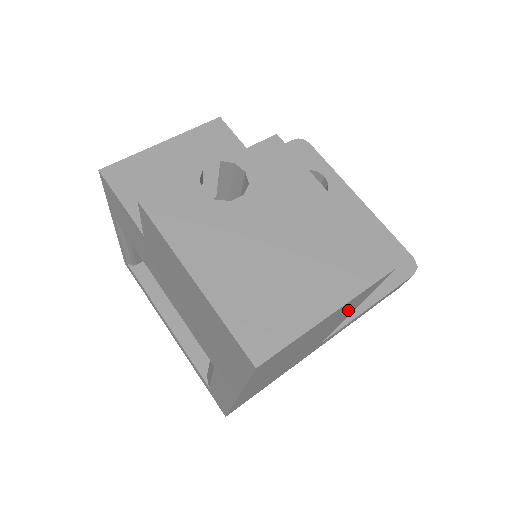
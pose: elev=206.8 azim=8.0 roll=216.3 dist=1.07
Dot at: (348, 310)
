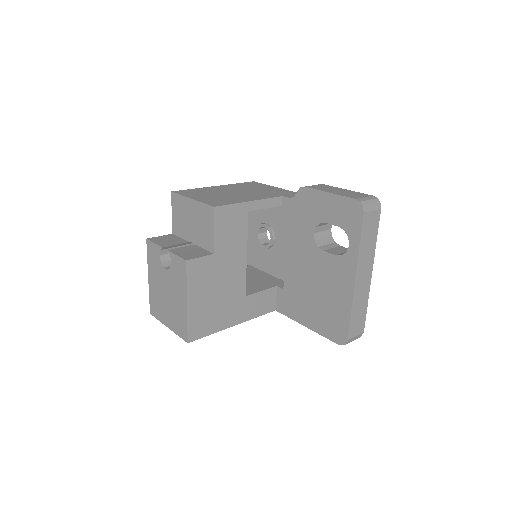
Dot at: occluded
